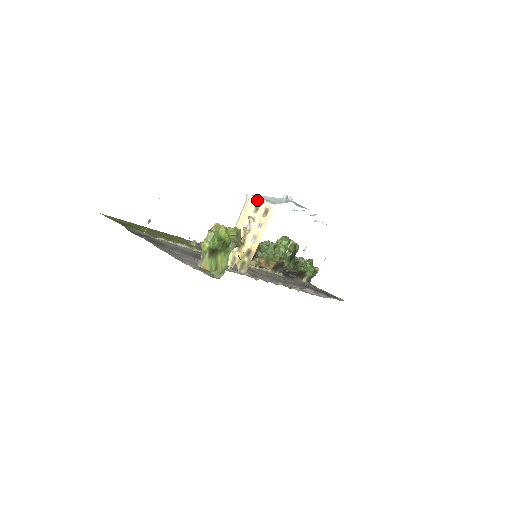
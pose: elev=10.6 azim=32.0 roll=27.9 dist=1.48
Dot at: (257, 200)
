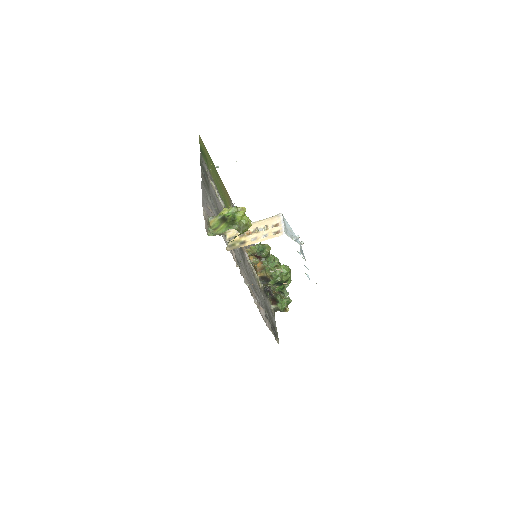
Dot at: (281, 221)
